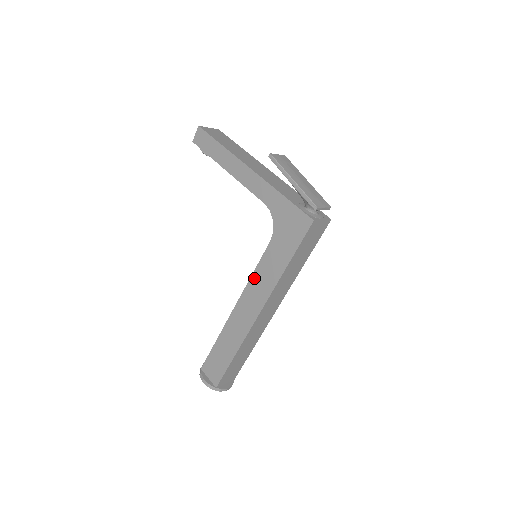
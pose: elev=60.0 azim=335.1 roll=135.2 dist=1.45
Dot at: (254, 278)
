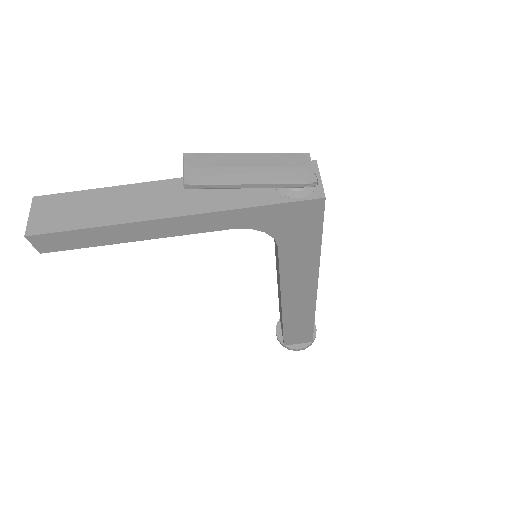
Dot at: (285, 278)
